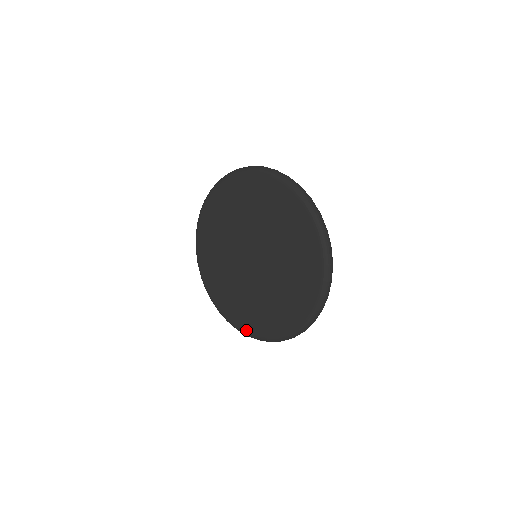
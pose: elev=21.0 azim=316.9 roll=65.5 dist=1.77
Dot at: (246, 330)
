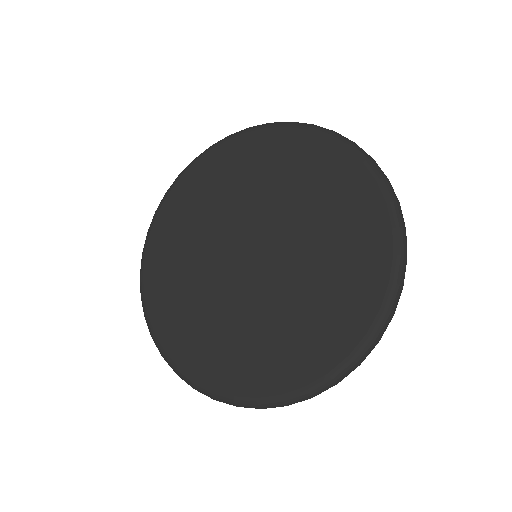
Dot at: (180, 363)
